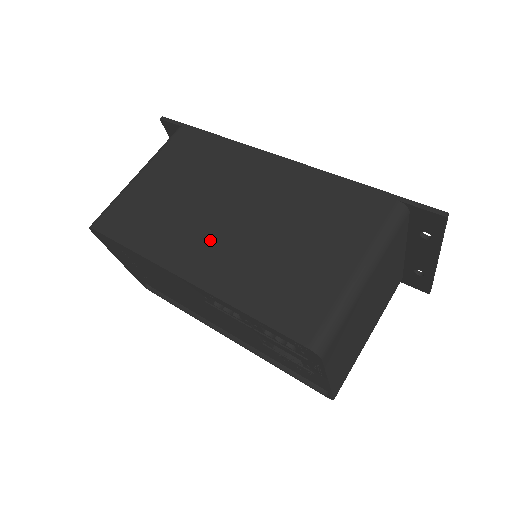
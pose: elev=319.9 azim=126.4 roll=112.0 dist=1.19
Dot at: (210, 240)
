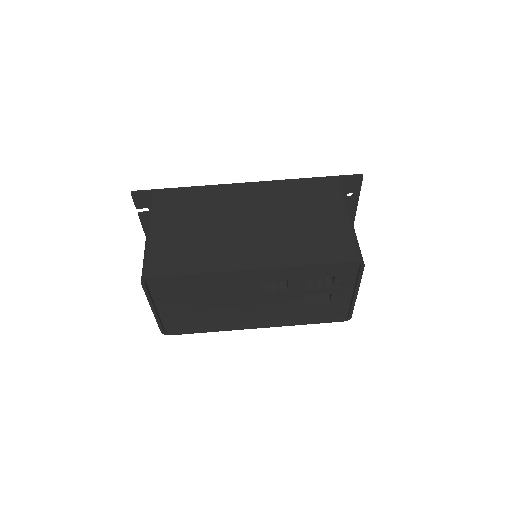
Dot at: (248, 242)
